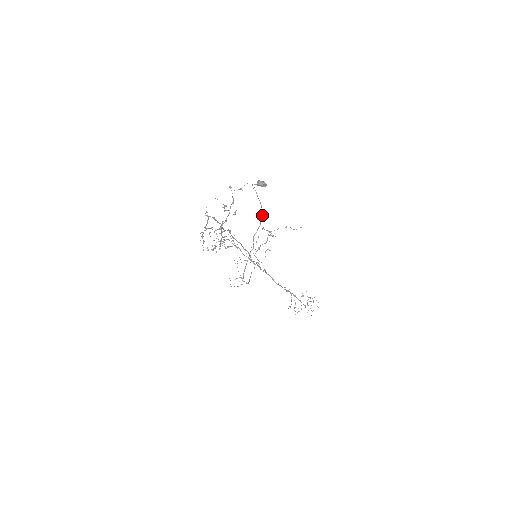
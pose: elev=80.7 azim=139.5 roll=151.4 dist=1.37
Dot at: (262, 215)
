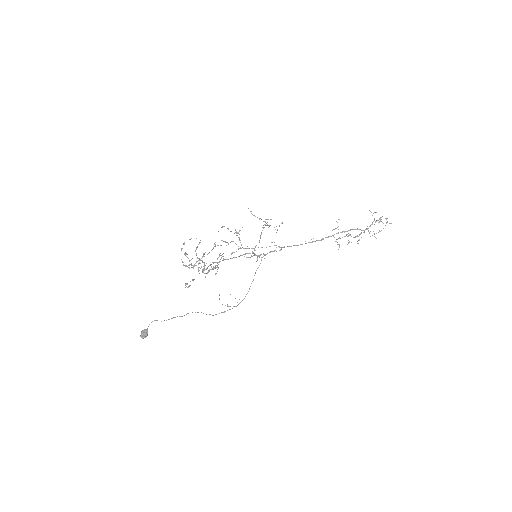
Dot at: (181, 316)
